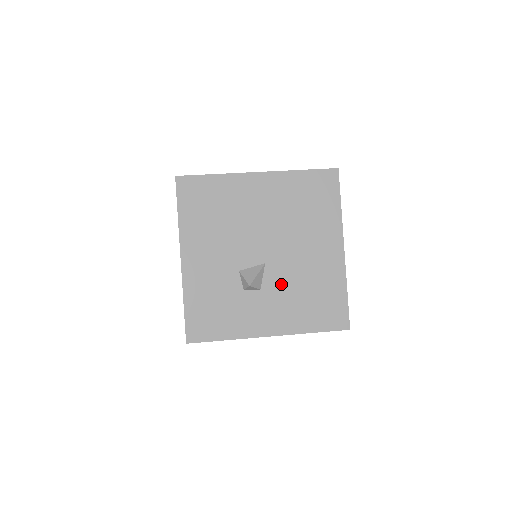
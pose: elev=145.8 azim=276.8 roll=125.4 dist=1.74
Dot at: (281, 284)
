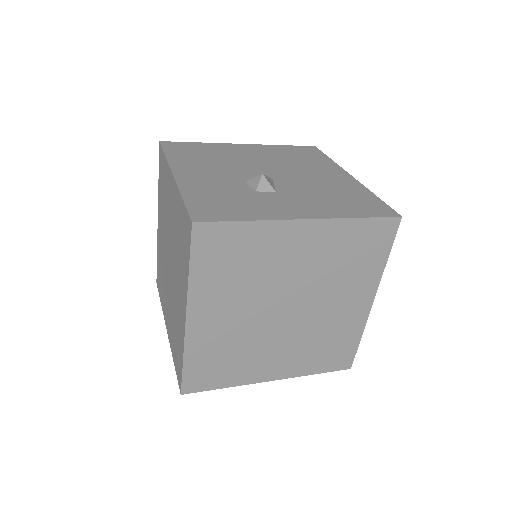
Dot at: (298, 190)
